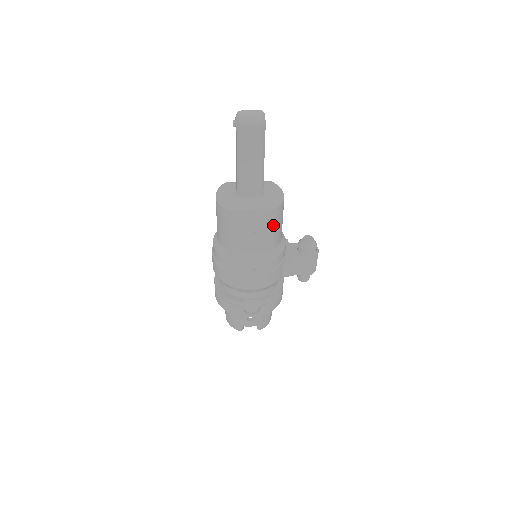
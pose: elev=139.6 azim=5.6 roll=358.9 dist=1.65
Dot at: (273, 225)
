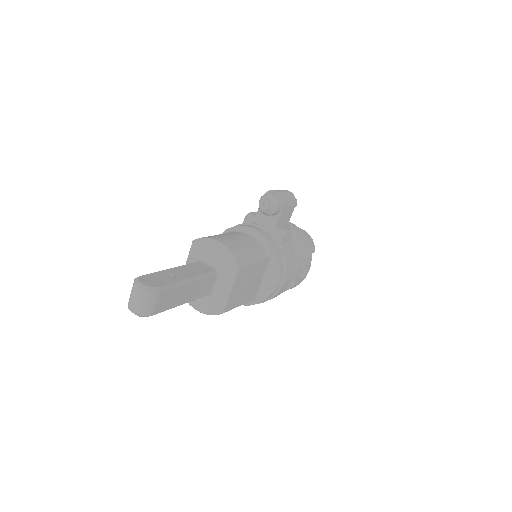
Dot at: (250, 265)
